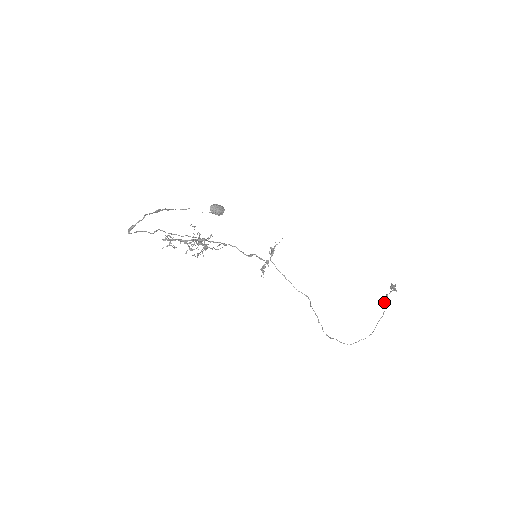
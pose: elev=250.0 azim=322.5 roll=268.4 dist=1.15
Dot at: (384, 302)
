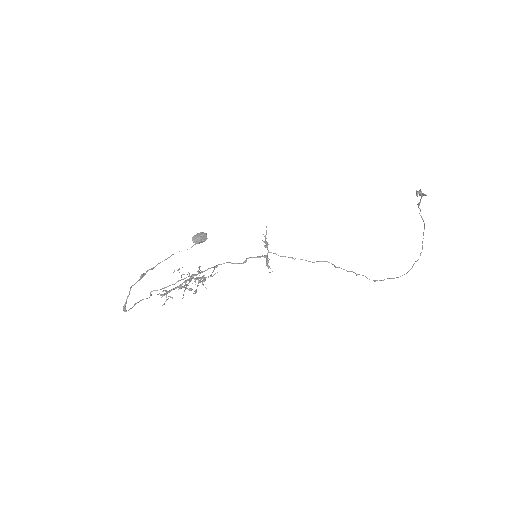
Dot at: (419, 213)
